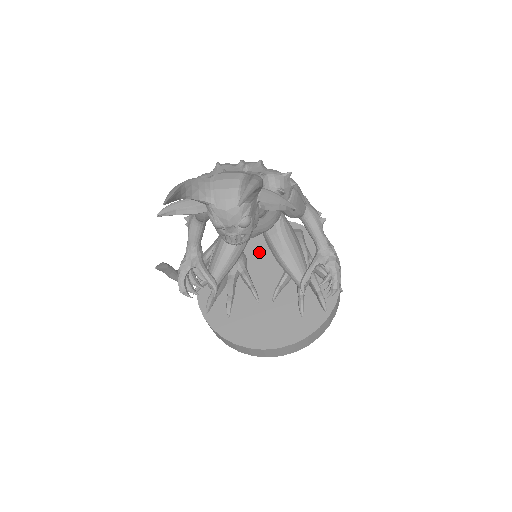
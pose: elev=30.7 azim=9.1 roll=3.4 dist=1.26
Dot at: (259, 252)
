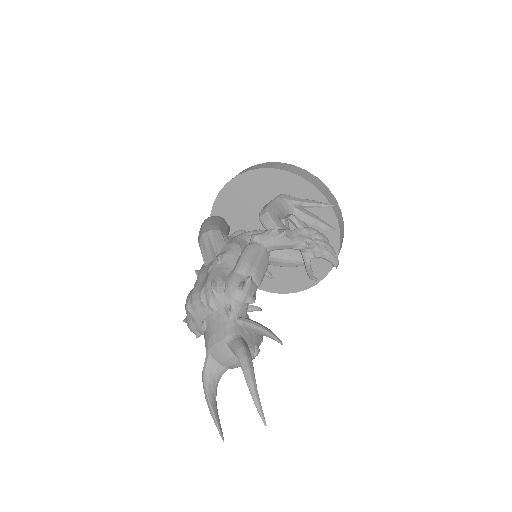
Dot at: (246, 218)
